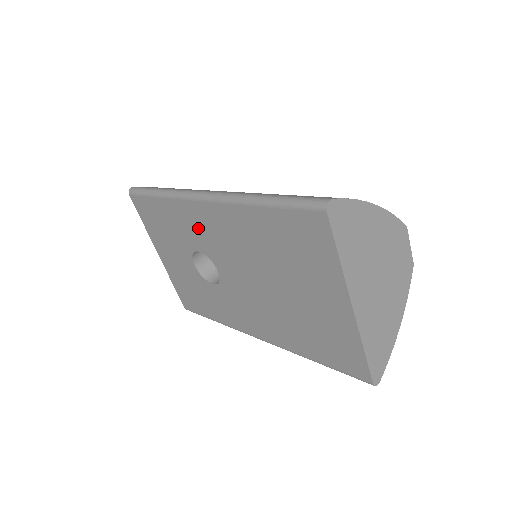
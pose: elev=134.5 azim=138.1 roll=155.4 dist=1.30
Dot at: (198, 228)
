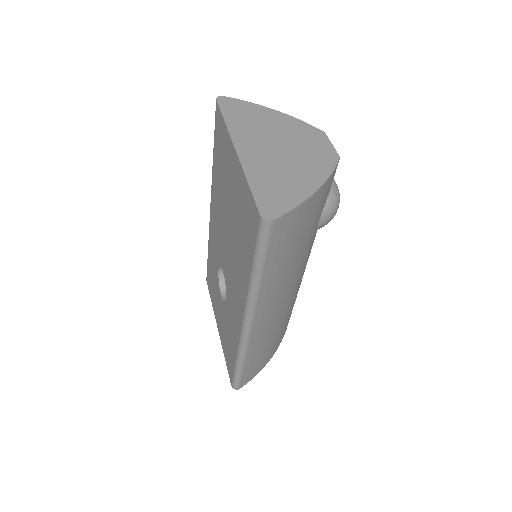
Dot at: (214, 242)
